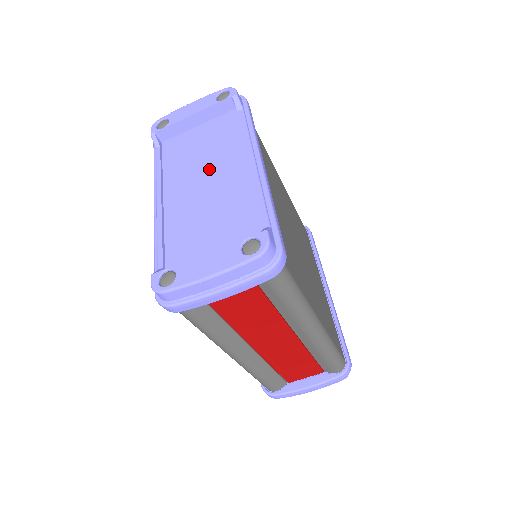
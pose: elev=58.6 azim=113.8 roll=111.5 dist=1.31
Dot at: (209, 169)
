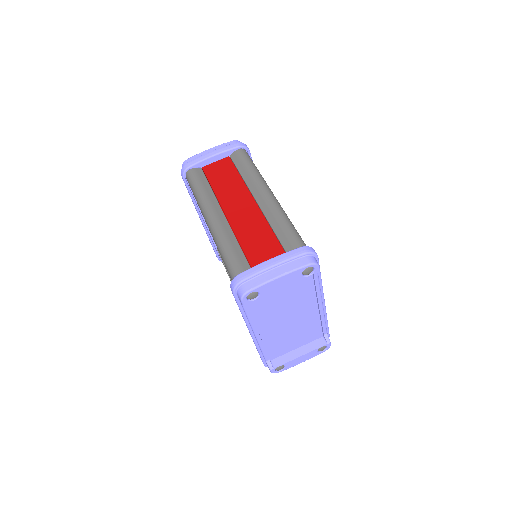
Dot at: occluded
